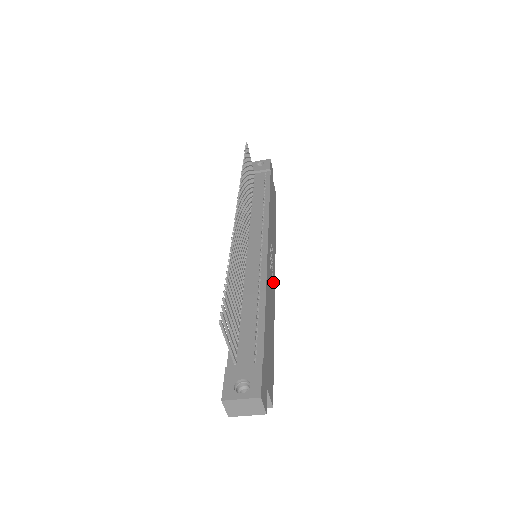
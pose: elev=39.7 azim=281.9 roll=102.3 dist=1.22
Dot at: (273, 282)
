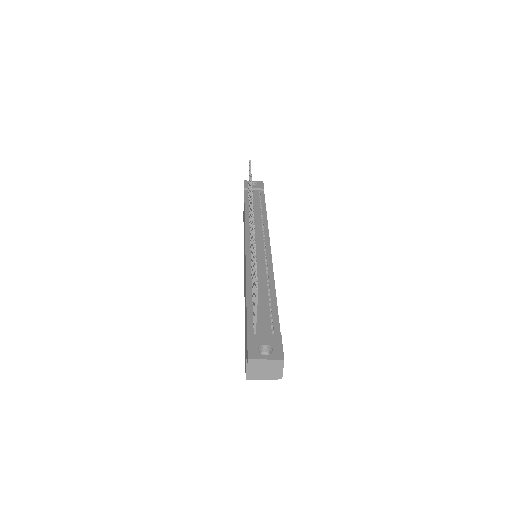
Dot at: occluded
